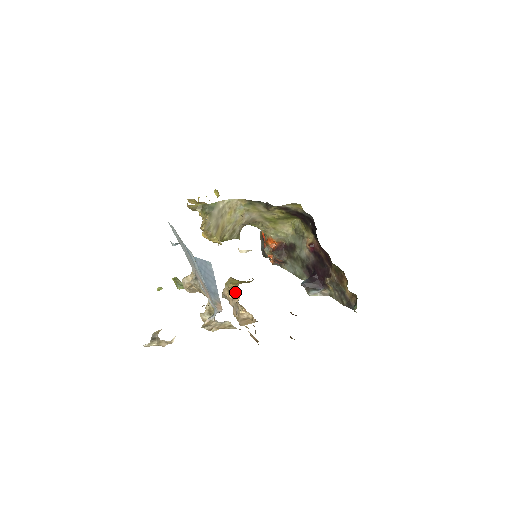
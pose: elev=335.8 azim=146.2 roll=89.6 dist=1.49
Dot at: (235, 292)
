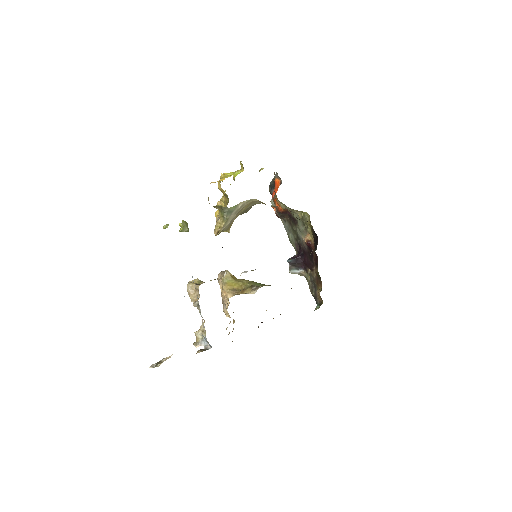
Dot at: (227, 298)
